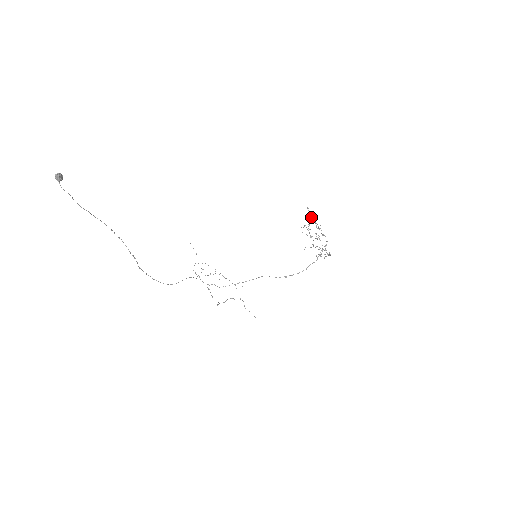
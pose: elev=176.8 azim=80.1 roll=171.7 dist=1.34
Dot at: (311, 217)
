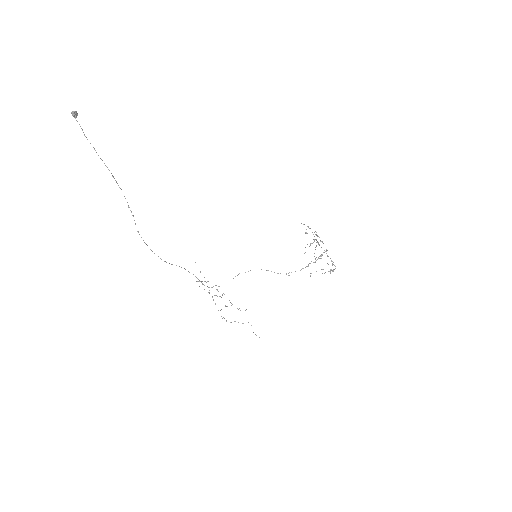
Dot at: occluded
